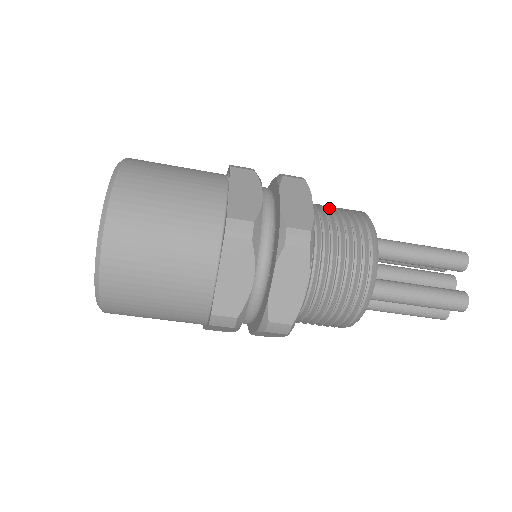
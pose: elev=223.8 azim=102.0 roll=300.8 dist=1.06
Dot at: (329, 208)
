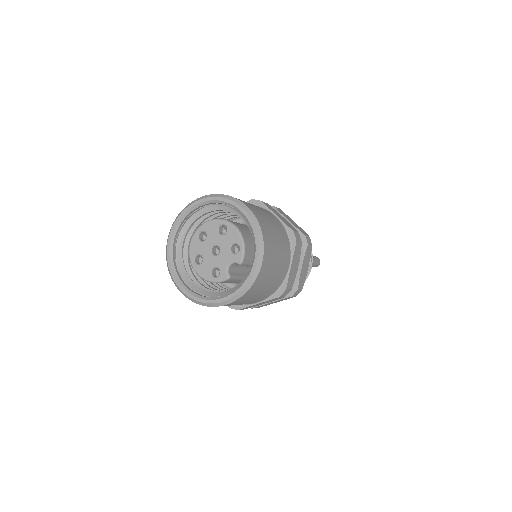
Dot at: occluded
